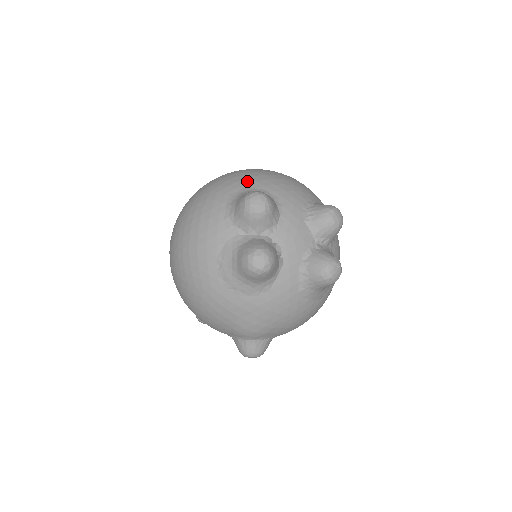
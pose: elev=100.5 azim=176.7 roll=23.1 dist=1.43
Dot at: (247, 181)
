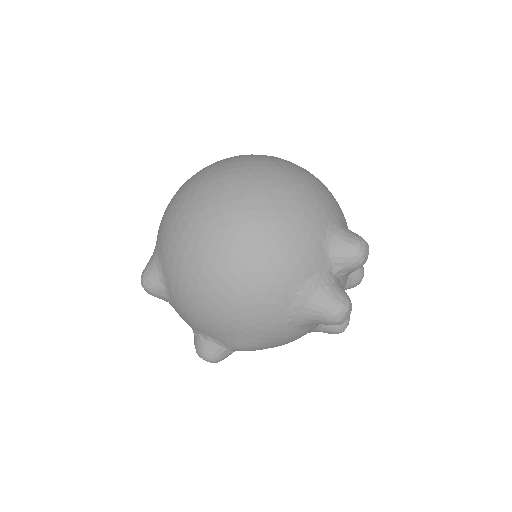
Dot at: (336, 206)
